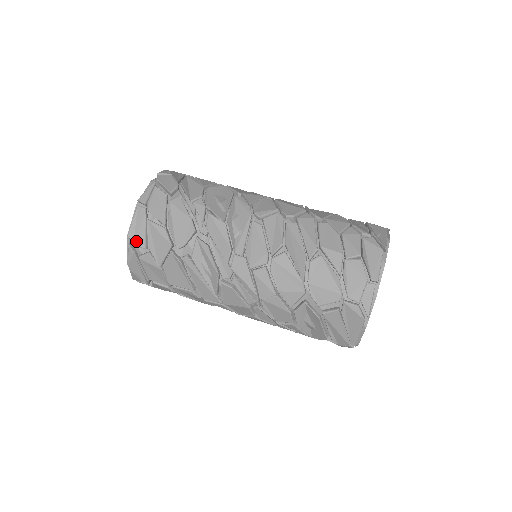
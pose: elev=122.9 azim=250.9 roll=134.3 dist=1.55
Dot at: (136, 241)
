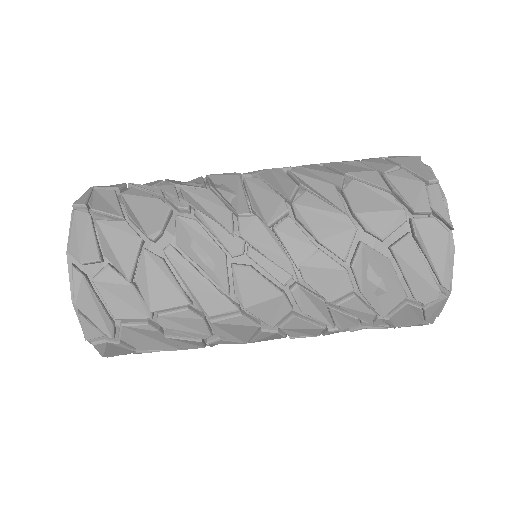
Dot at: (83, 255)
